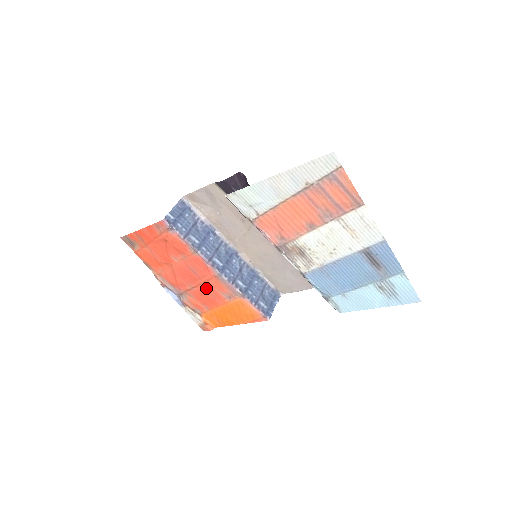
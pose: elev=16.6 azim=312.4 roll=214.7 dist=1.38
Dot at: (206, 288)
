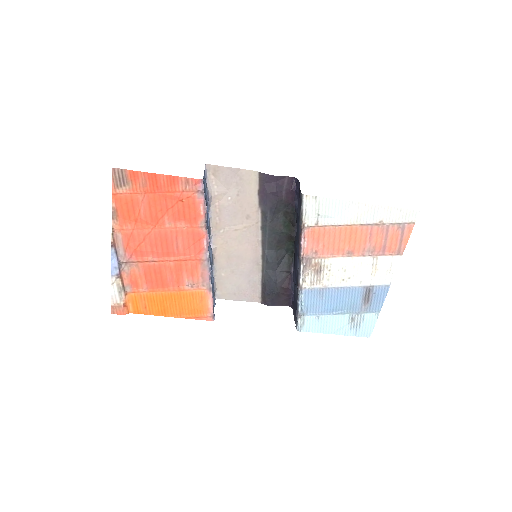
Dot at: (173, 267)
